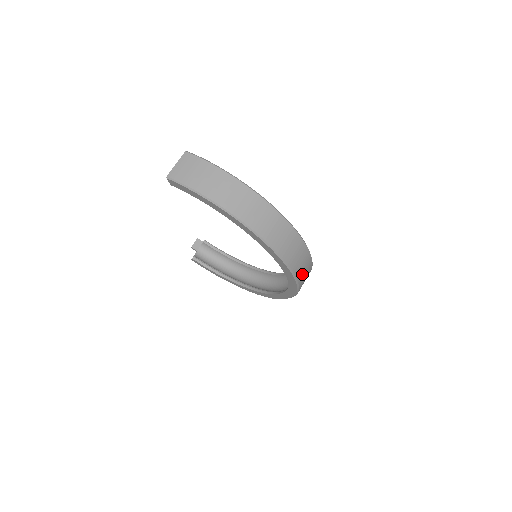
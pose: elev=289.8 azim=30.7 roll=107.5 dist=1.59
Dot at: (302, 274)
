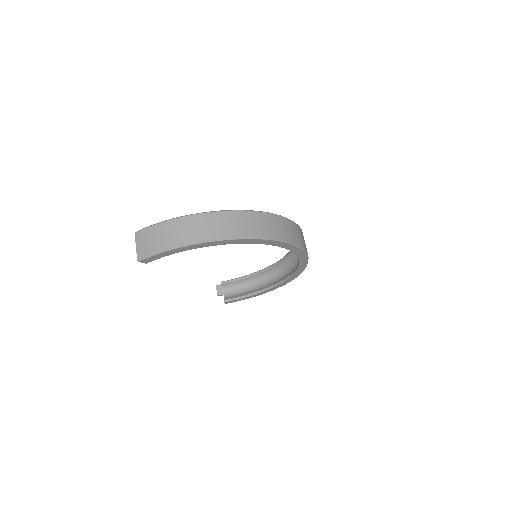
Dot at: (293, 236)
